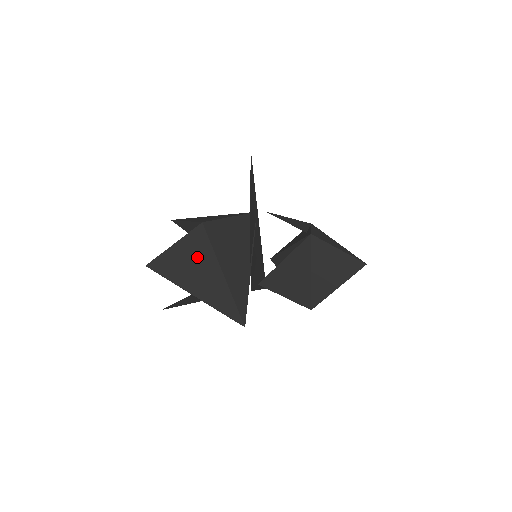
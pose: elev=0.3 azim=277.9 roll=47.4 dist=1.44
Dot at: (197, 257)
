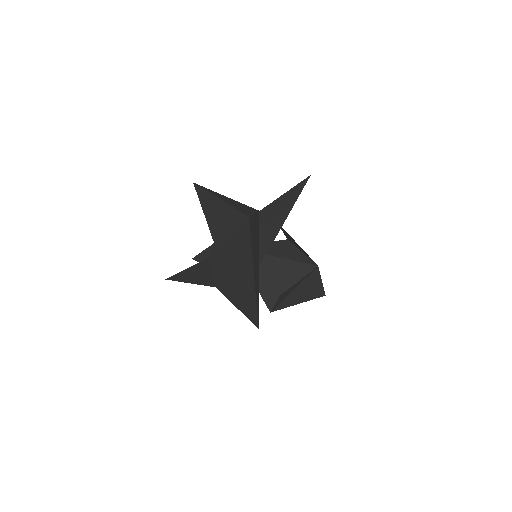
Dot at: (242, 252)
